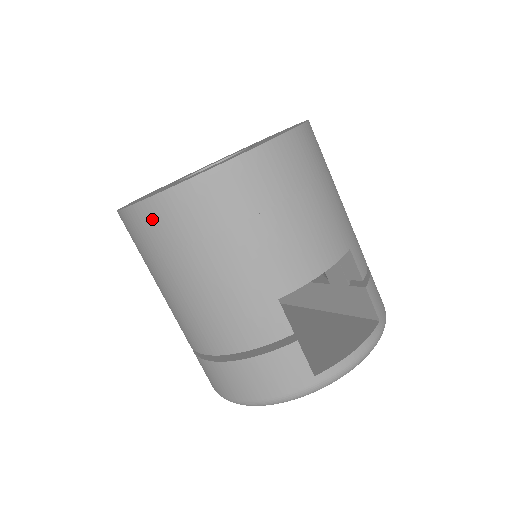
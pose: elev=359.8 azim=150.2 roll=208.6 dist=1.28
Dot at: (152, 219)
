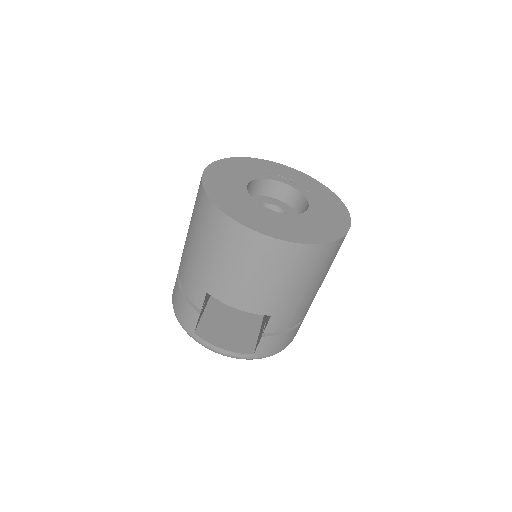
Dot at: (199, 196)
